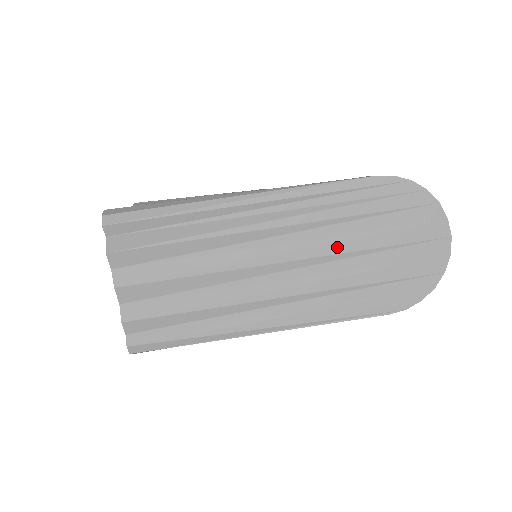
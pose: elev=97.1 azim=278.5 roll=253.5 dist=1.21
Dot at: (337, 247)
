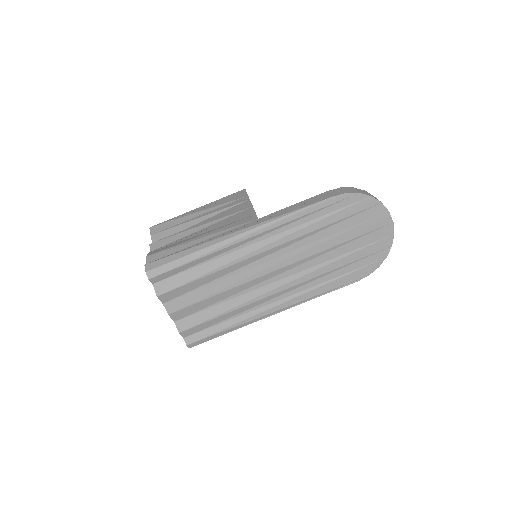
Dot at: (314, 250)
